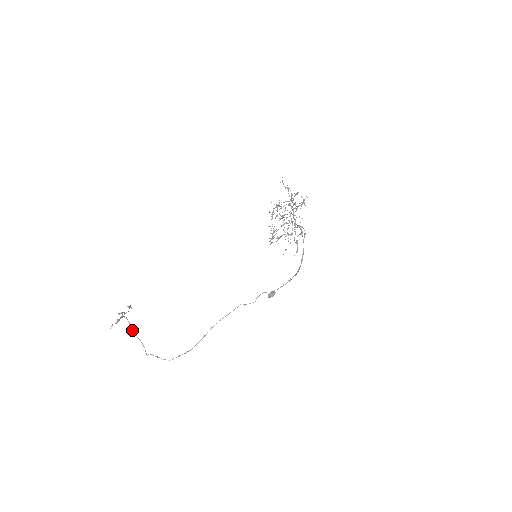
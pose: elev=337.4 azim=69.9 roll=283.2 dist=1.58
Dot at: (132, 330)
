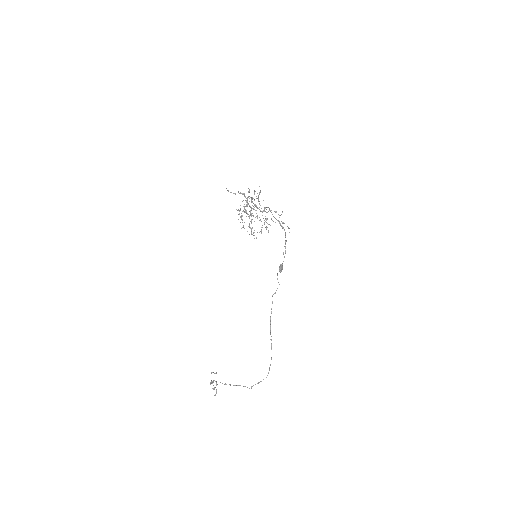
Dot at: occluded
